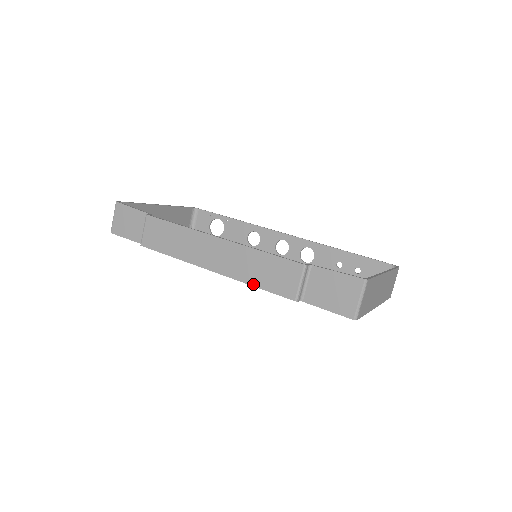
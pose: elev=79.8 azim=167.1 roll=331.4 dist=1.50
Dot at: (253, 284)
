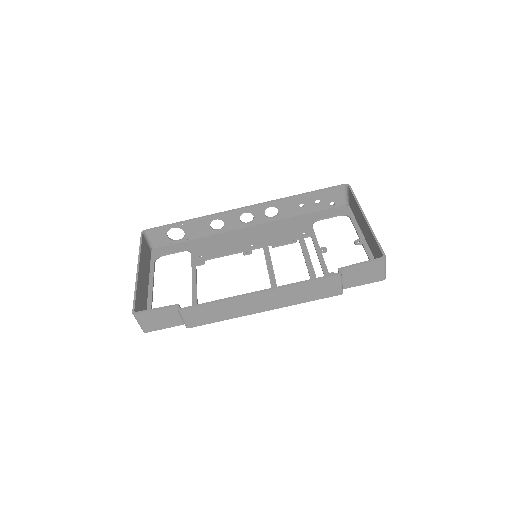
Dot at: (304, 302)
